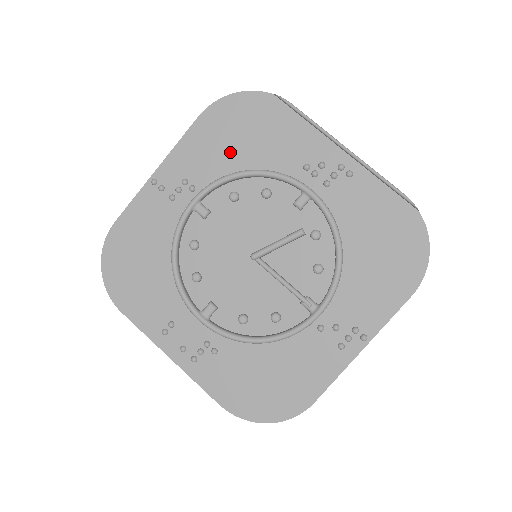
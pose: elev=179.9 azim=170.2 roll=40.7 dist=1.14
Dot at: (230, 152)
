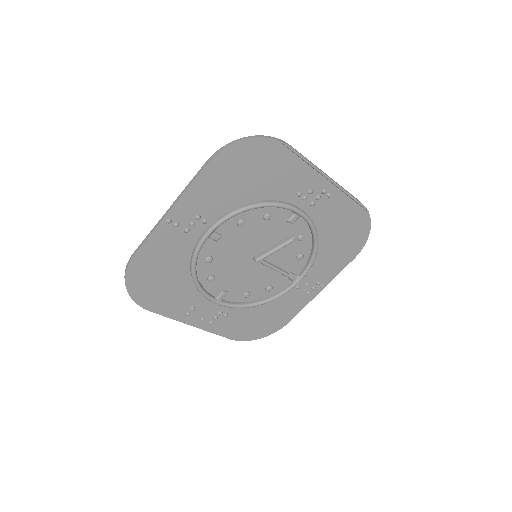
Dot at: (238, 190)
